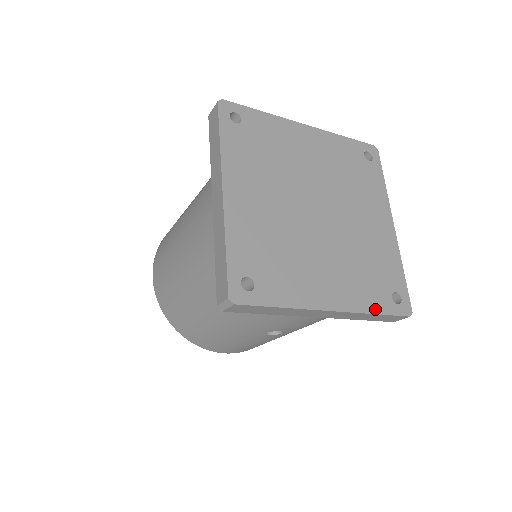
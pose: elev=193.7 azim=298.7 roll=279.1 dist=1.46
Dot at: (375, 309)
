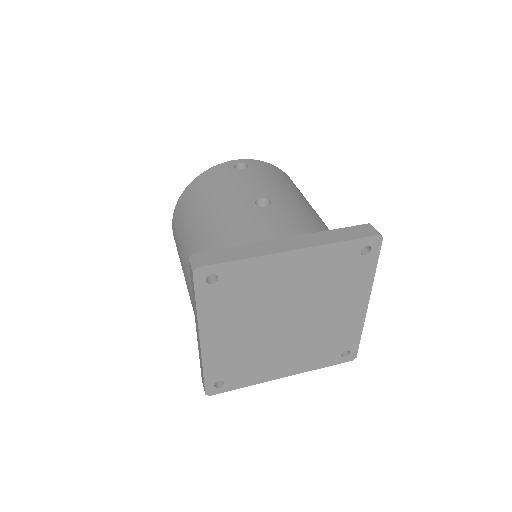
Dot at: (322, 366)
